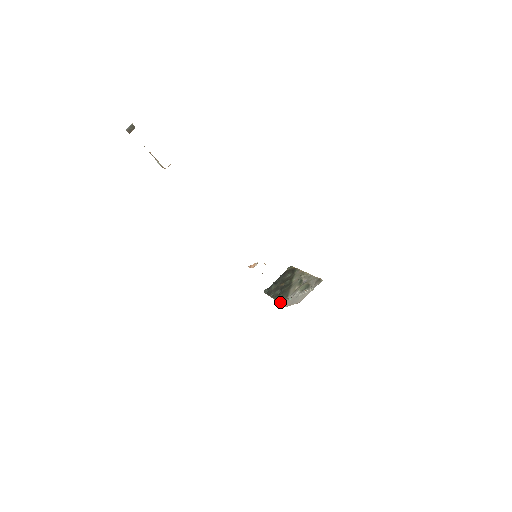
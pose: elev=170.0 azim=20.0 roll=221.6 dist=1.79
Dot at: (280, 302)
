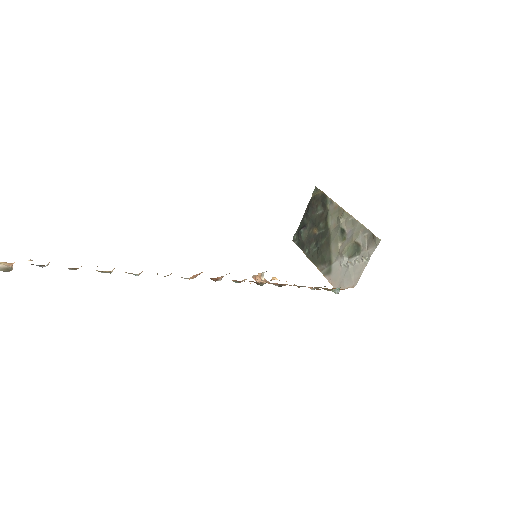
Dot at: (323, 274)
